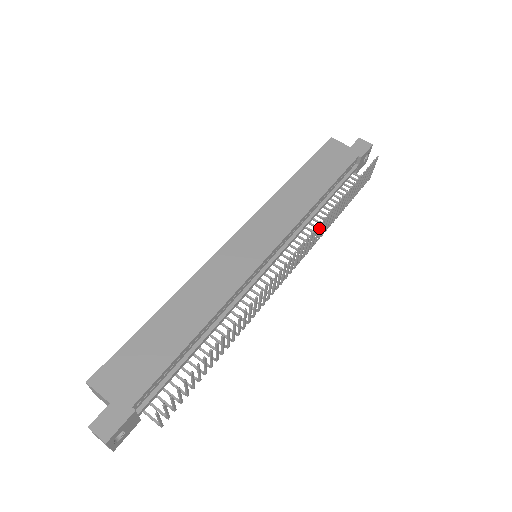
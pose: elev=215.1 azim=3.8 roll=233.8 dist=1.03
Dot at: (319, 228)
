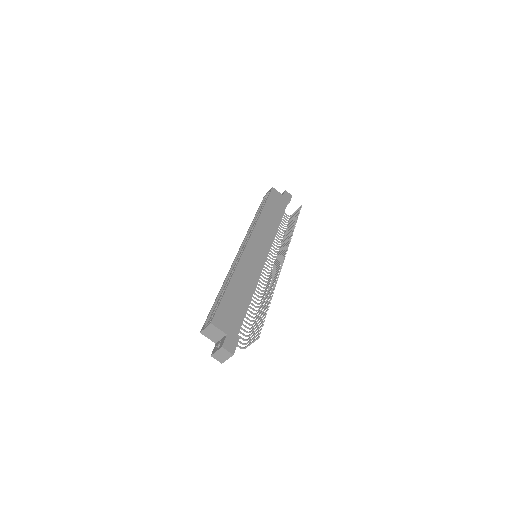
Dot at: occluded
